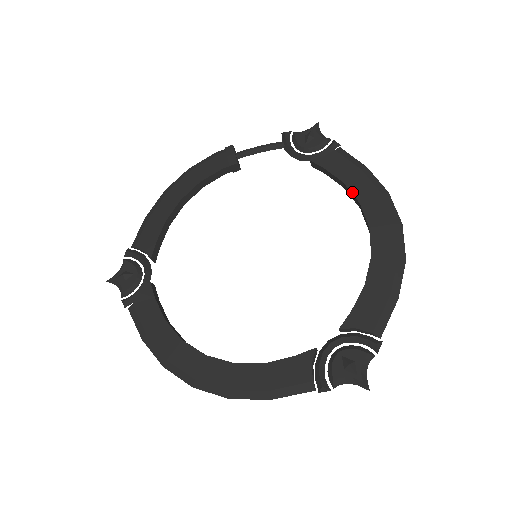
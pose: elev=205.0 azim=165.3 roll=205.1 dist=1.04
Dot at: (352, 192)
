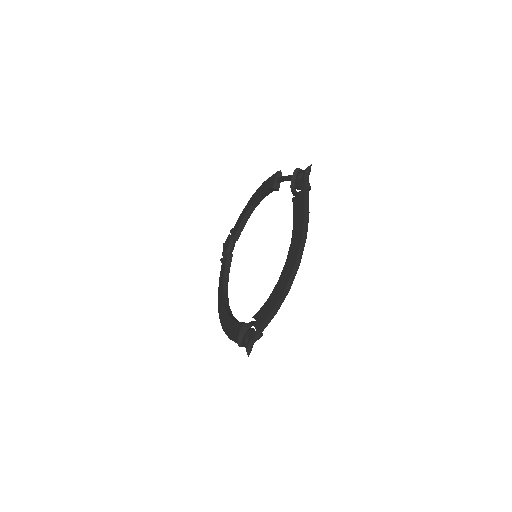
Dot at: (293, 231)
